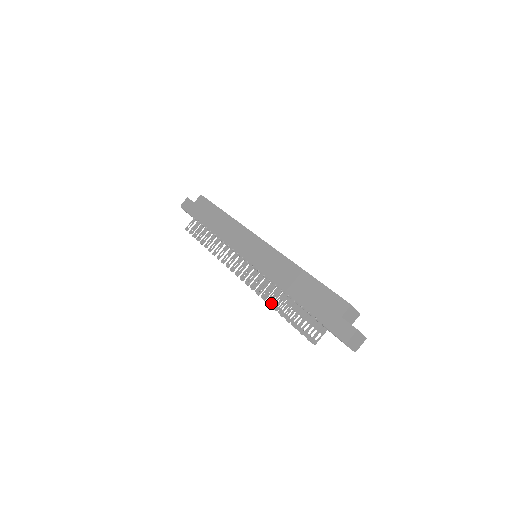
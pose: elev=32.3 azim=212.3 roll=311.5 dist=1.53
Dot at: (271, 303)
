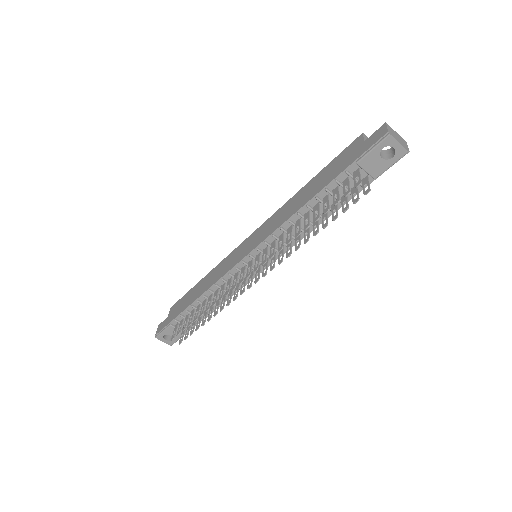
Dot at: (298, 232)
